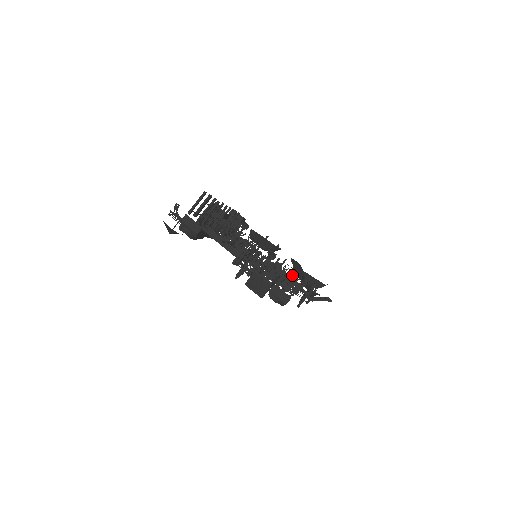
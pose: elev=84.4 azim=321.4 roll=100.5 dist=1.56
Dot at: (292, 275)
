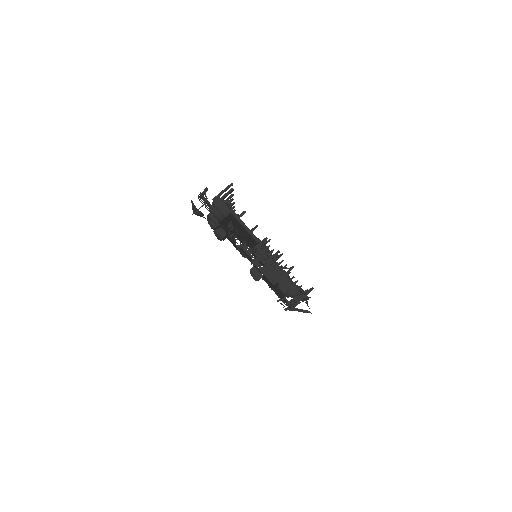
Dot at: occluded
